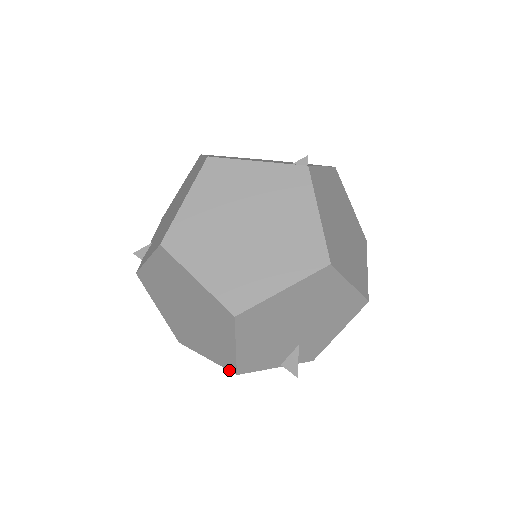
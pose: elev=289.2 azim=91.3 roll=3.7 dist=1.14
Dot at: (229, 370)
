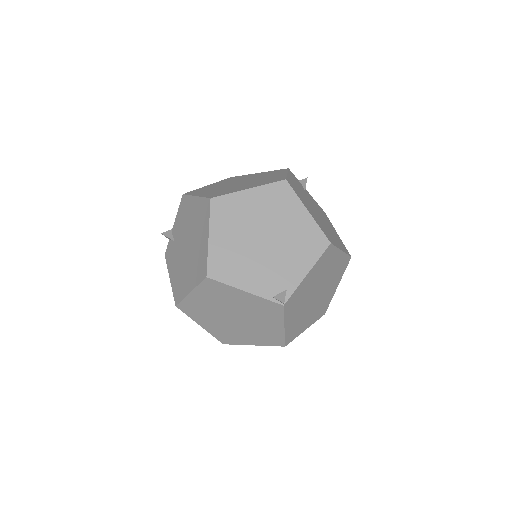
Dot at: occluded
